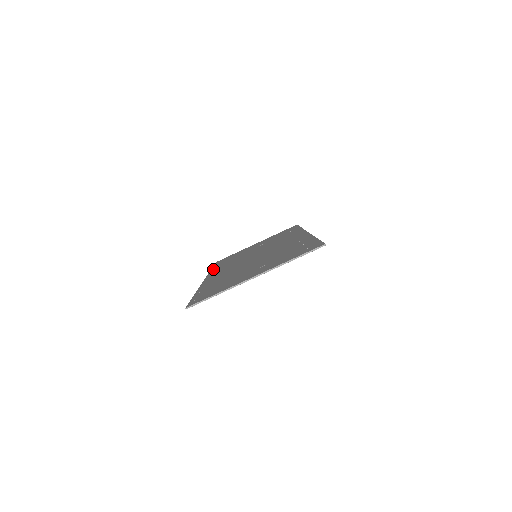
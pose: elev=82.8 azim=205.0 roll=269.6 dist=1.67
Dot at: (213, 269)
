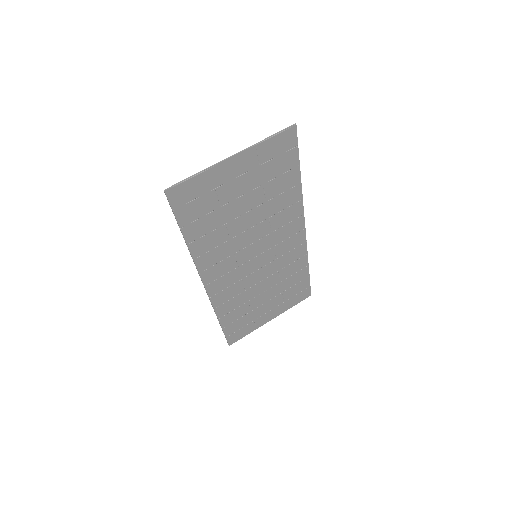
Dot at: (218, 310)
